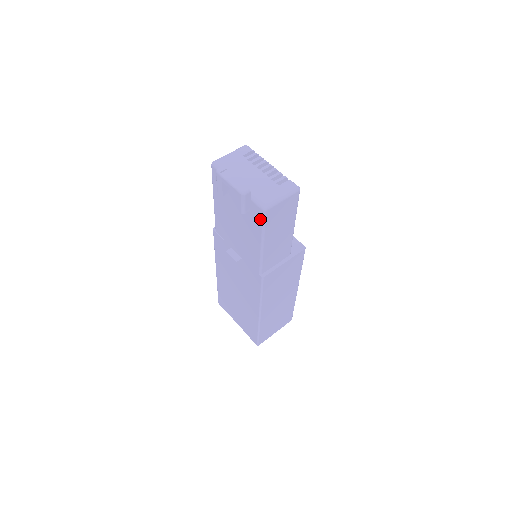
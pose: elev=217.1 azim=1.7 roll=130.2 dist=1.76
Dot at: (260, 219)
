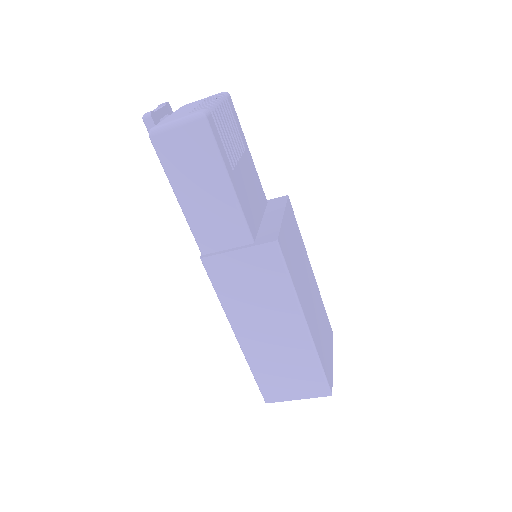
Dot at: (158, 153)
